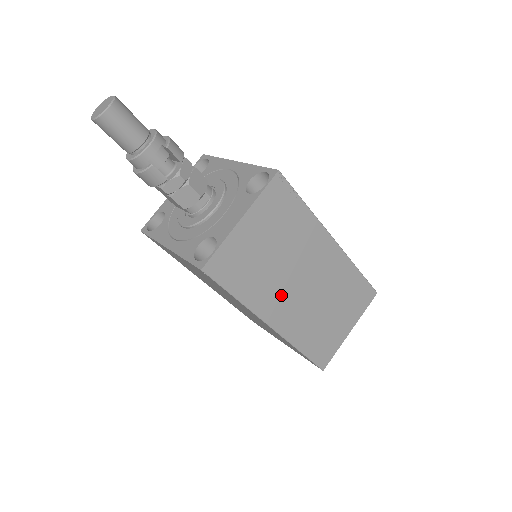
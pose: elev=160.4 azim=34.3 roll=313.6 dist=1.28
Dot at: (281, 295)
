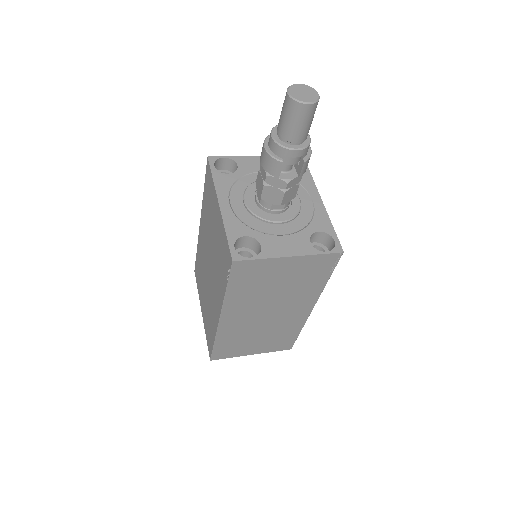
Dot at: (249, 309)
